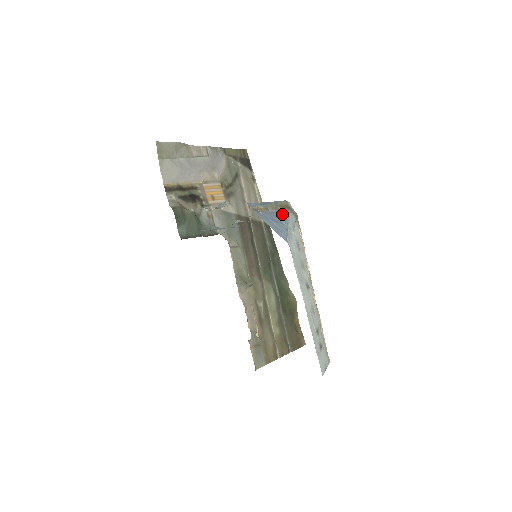
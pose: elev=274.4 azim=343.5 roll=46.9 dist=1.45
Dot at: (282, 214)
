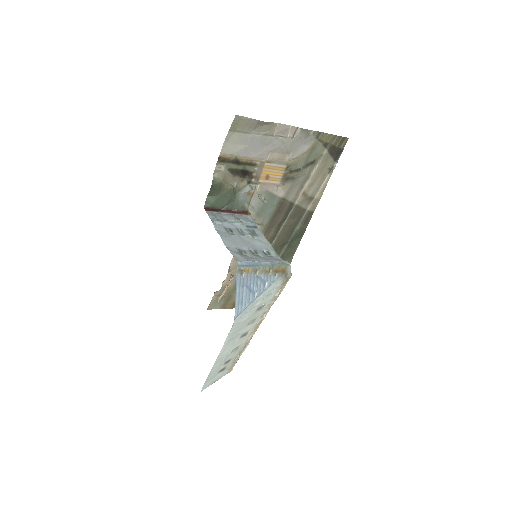
Dot at: (266, 281)
